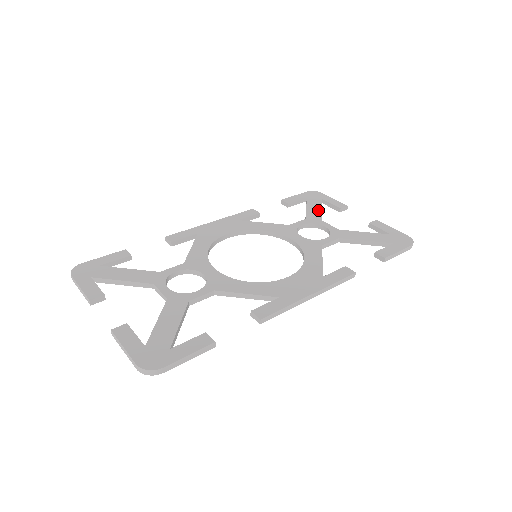
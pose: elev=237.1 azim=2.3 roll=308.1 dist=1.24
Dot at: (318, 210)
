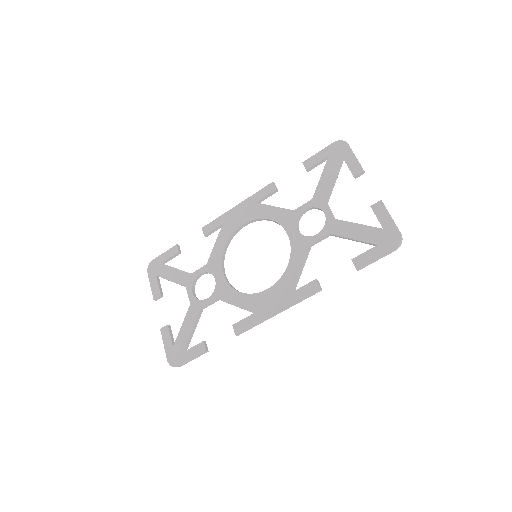
Dot at: (329, 182)
